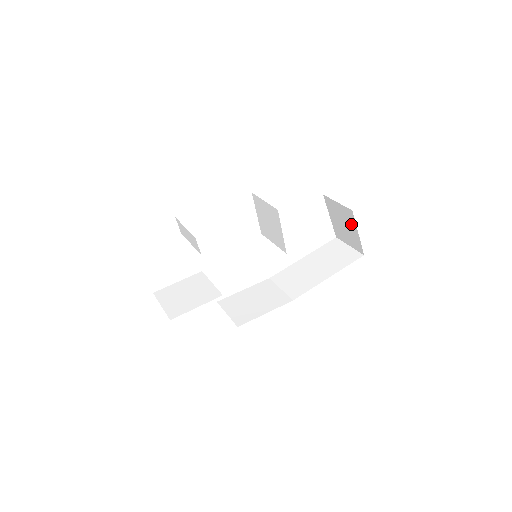
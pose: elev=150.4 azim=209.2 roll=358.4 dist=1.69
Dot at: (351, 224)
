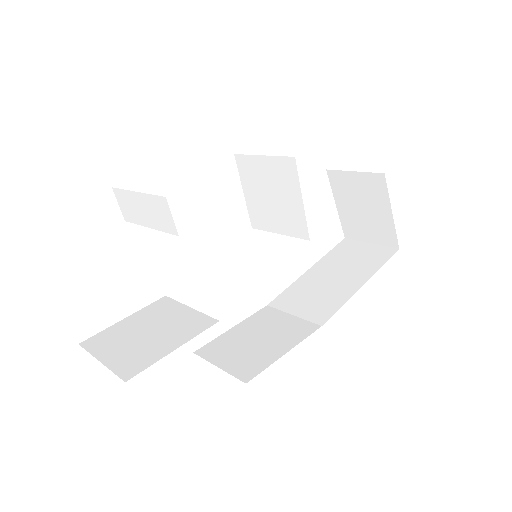
Dot at: (379, 201)
